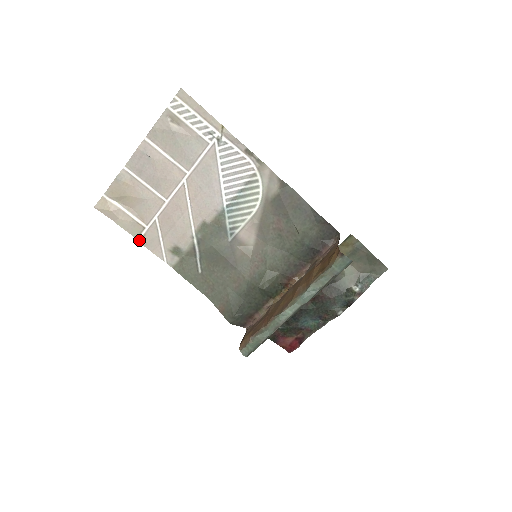
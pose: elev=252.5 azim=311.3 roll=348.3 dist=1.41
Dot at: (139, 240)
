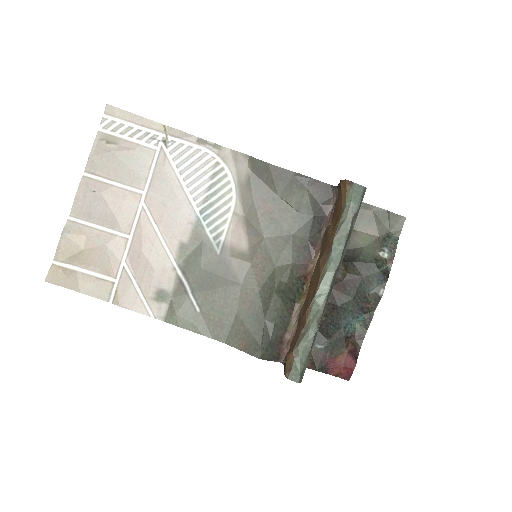
Dot at: (111, 302)
